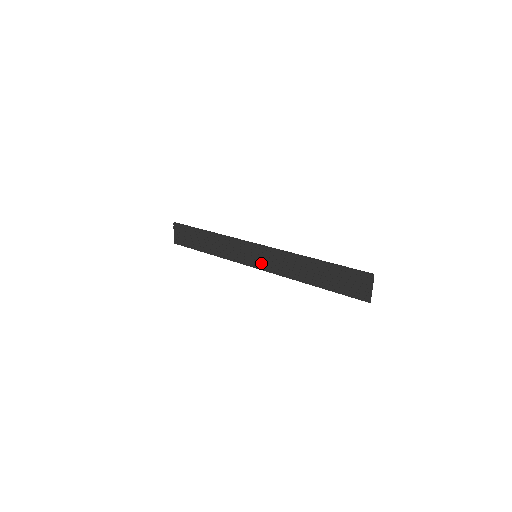
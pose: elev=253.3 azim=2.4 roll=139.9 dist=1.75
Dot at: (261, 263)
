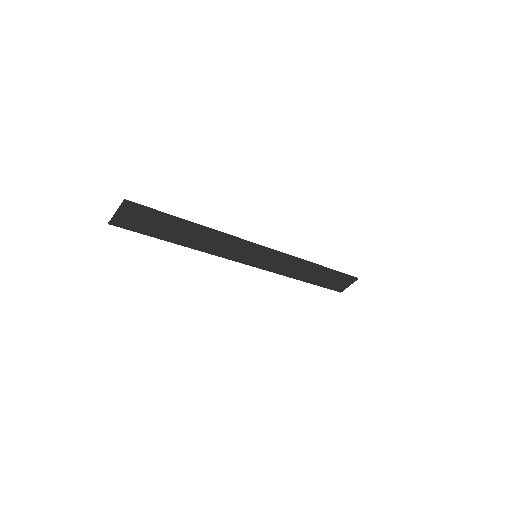
Dot at: (259, 262)
